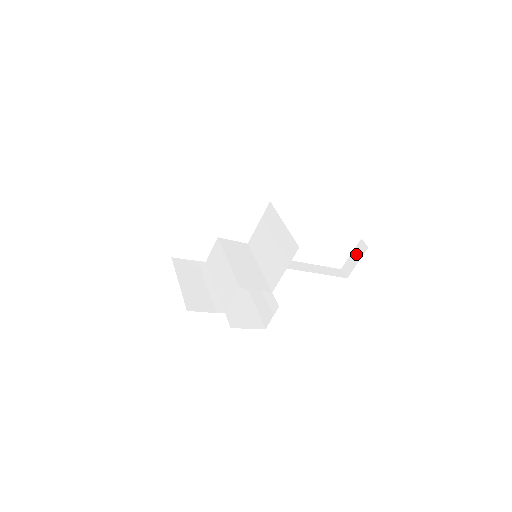
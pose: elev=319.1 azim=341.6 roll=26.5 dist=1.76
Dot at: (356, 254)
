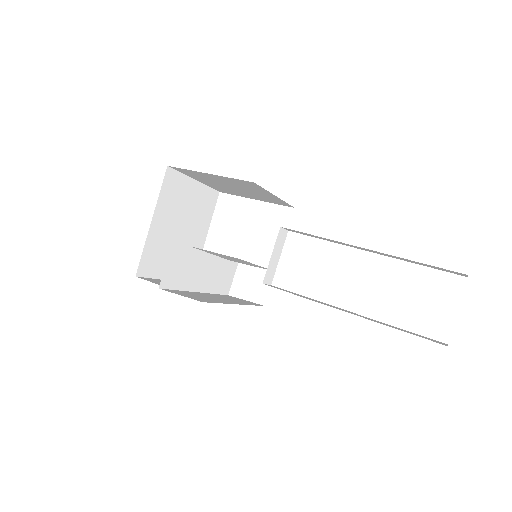
Dot at: occluded
